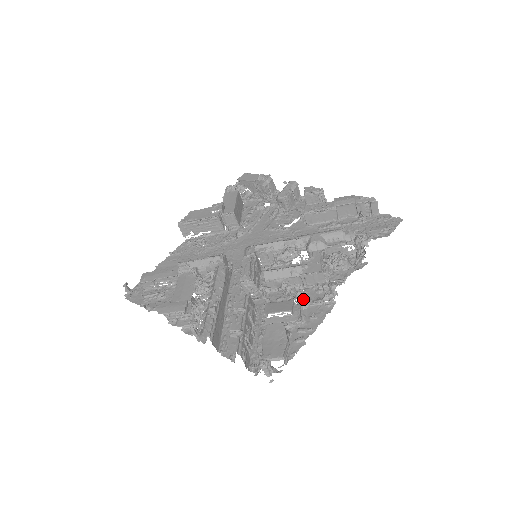
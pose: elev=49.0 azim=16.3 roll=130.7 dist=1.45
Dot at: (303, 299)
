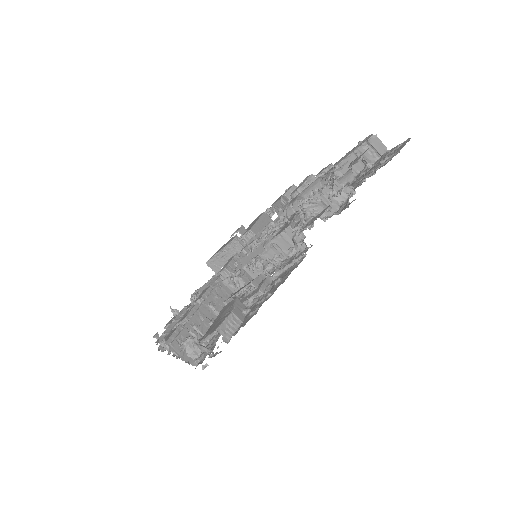
Dot at: (270, 267)
